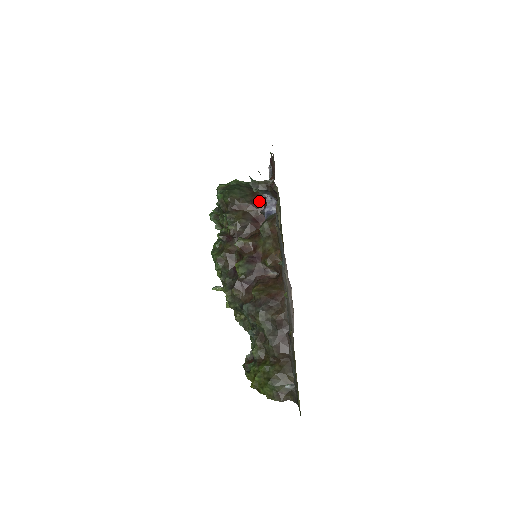
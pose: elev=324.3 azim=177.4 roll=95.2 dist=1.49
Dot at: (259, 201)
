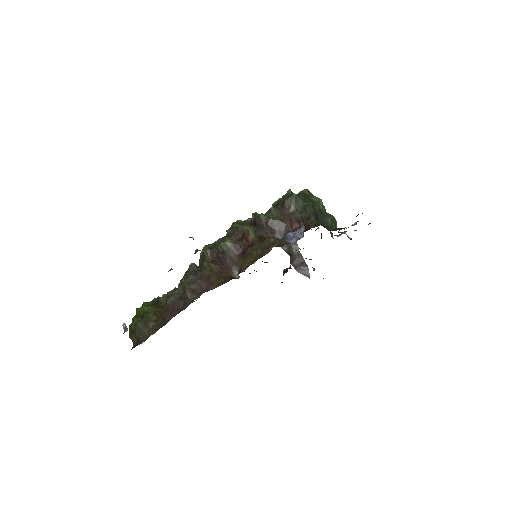
Dot at: occluded
